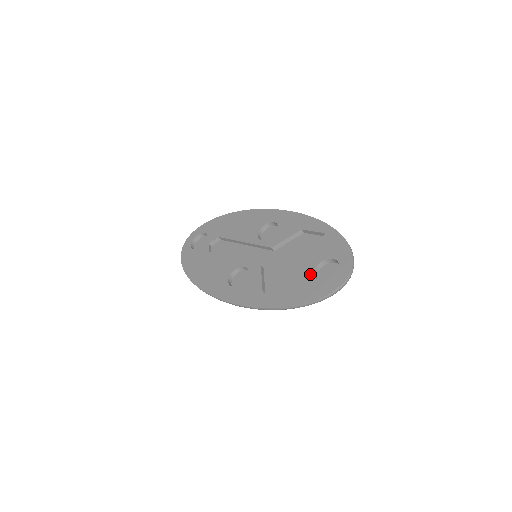
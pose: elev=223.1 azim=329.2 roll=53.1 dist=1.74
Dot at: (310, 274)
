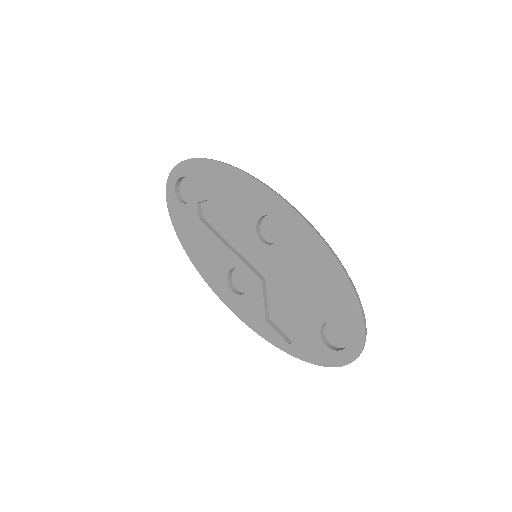
Dot at: (316, 330)
